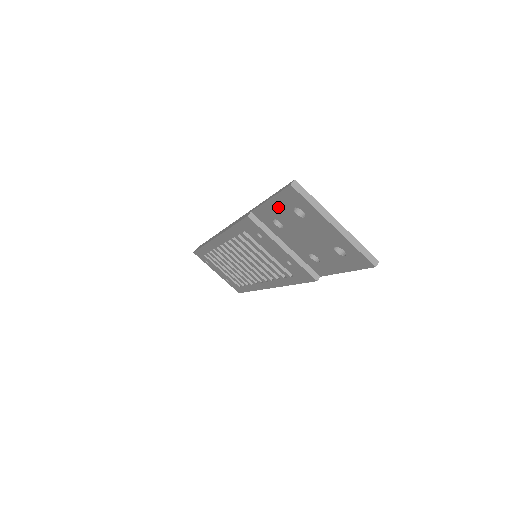
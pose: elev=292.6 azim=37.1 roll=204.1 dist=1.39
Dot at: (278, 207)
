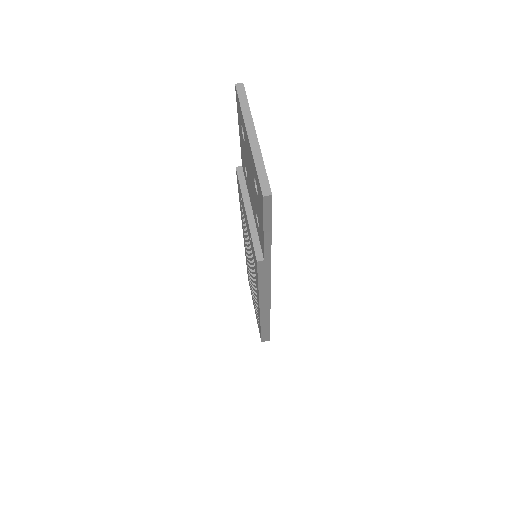
Dot at: (241, 137)
